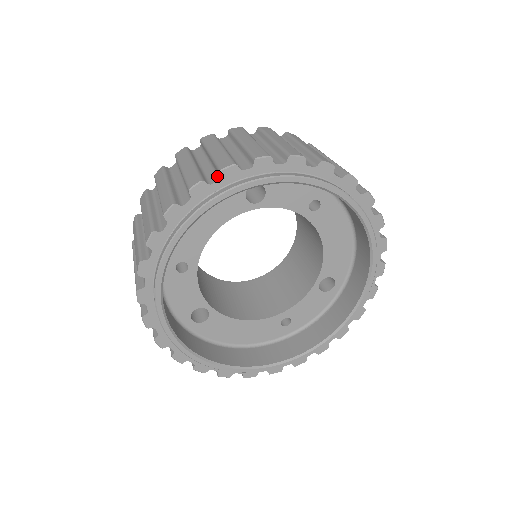
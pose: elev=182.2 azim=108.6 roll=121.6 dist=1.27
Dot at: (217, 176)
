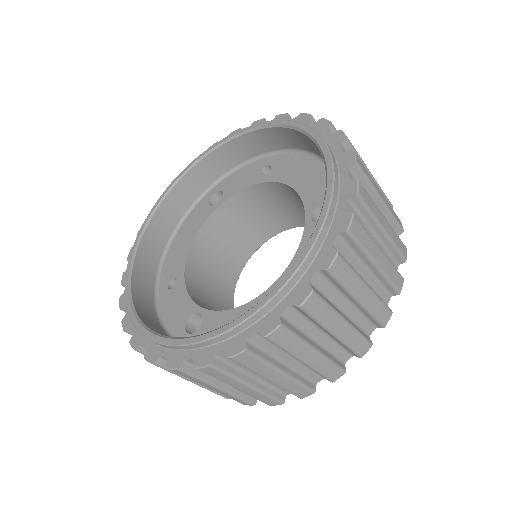
Dot at: occluded
